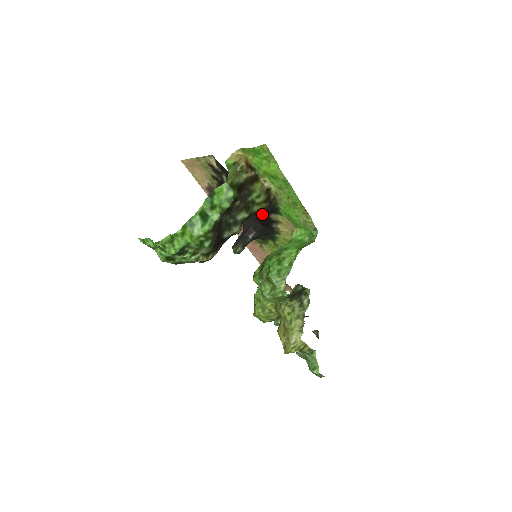
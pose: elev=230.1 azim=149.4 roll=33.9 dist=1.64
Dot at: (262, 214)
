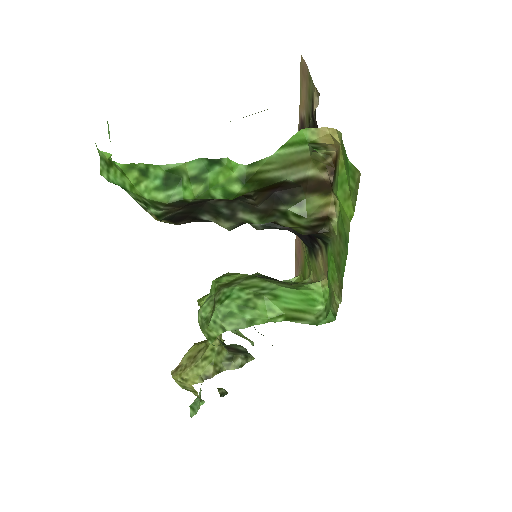
Dot at: occluded
